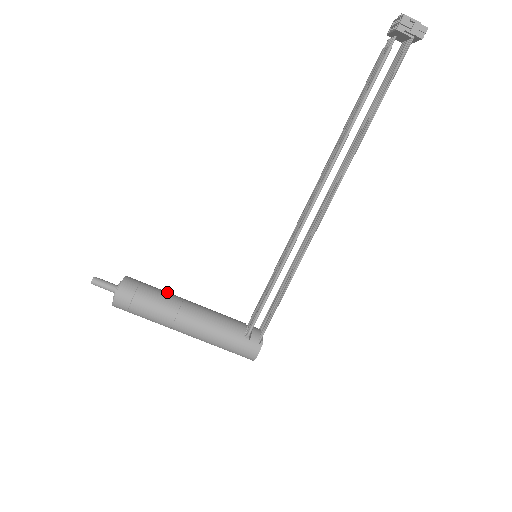
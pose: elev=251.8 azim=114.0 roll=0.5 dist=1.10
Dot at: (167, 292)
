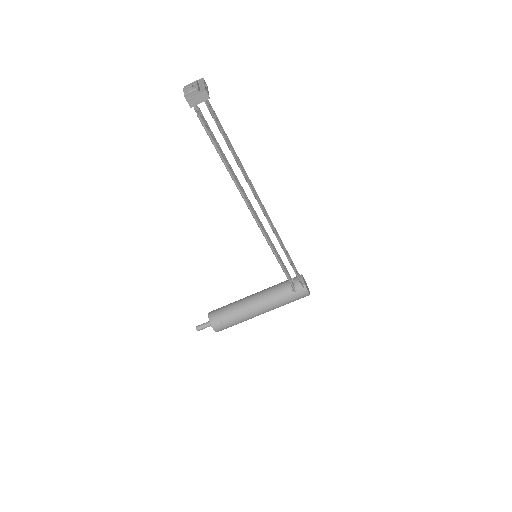
Dot at: (235, 303)
